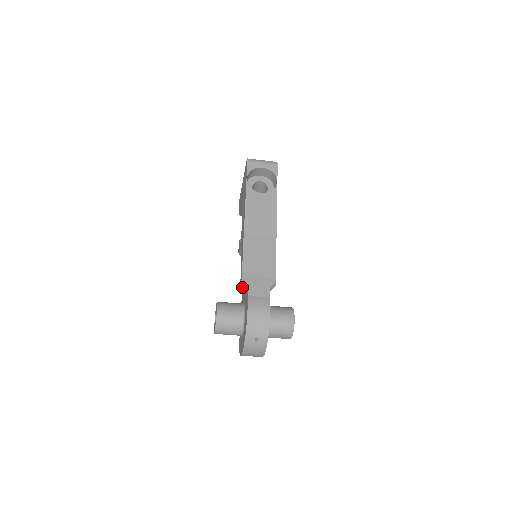
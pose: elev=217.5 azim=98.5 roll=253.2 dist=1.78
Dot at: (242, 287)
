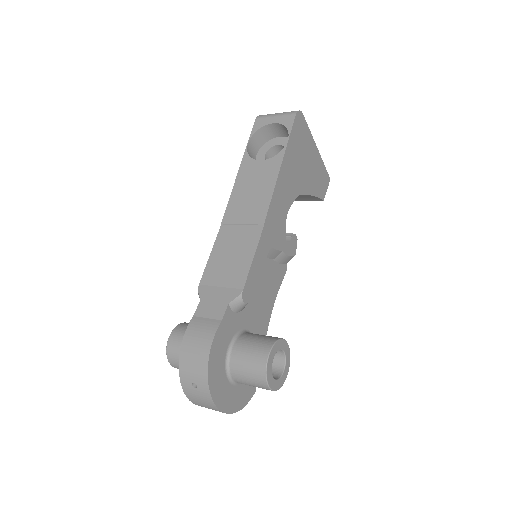
Dot at: occluded
